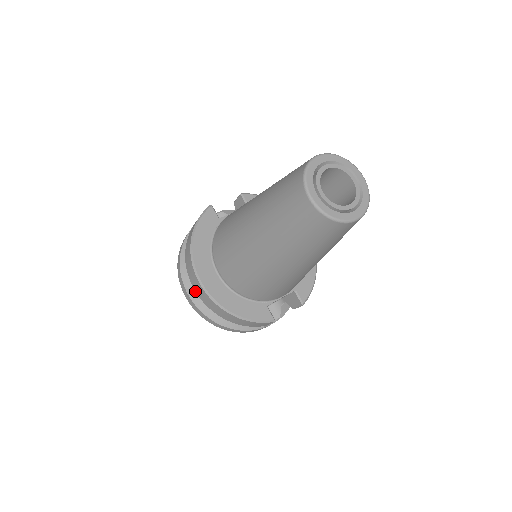
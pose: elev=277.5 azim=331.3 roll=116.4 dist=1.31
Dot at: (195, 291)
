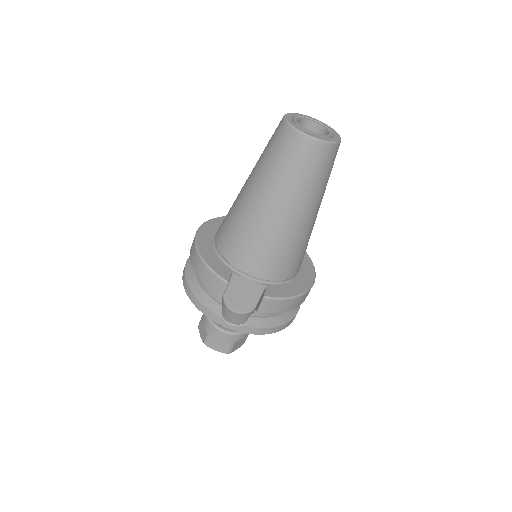
Dot at: occluded
